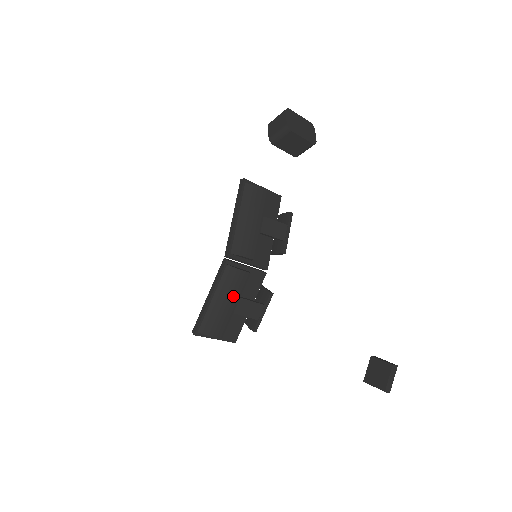
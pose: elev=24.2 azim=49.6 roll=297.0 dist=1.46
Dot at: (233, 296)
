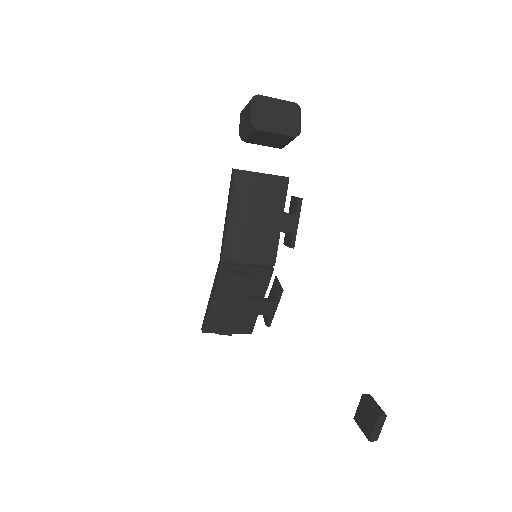
Dot at: (235, 298)
